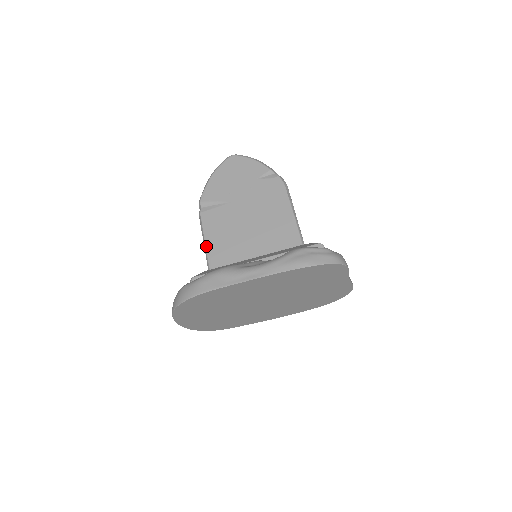
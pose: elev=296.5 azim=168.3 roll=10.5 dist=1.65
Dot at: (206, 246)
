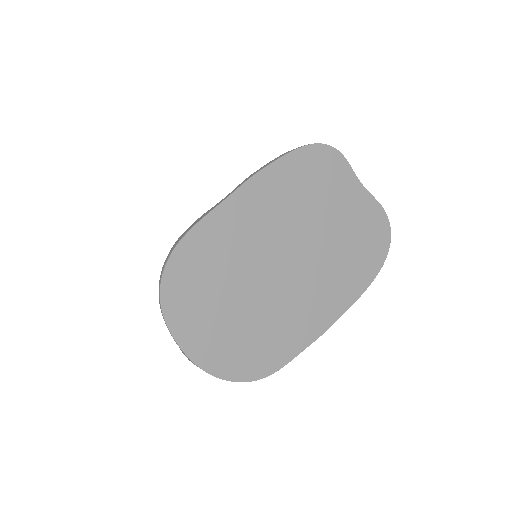
Dot at: occluded
